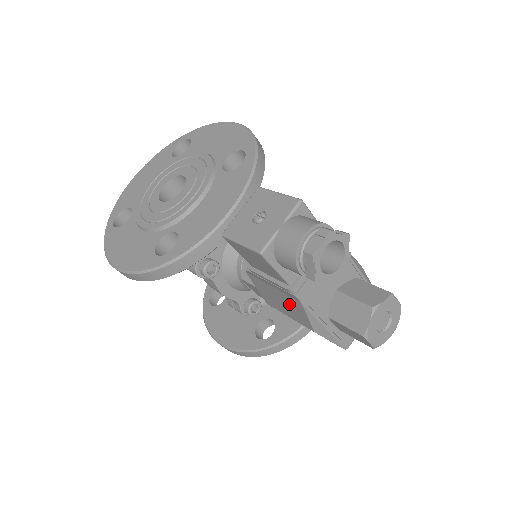
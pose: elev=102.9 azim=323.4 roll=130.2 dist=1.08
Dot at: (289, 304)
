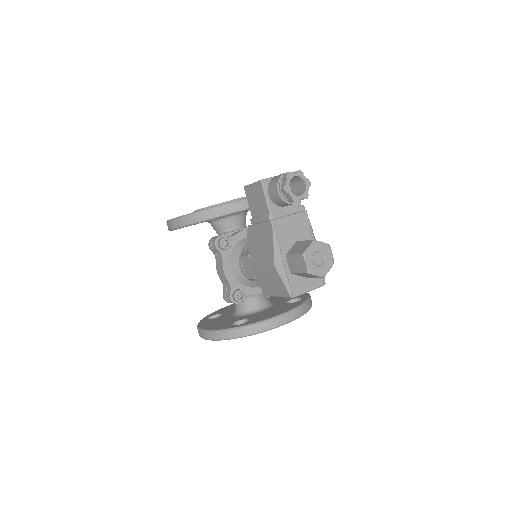
Dot at: (265, 243)
